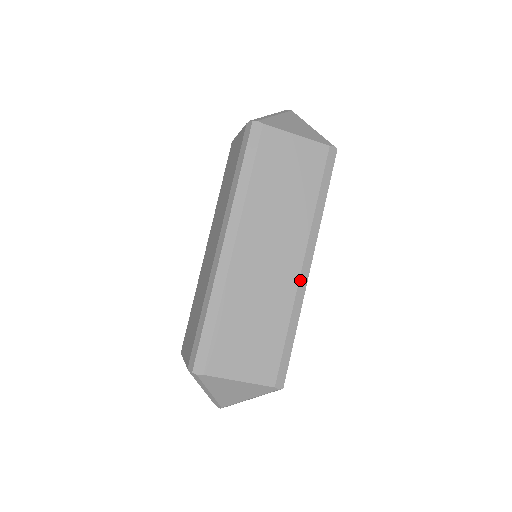
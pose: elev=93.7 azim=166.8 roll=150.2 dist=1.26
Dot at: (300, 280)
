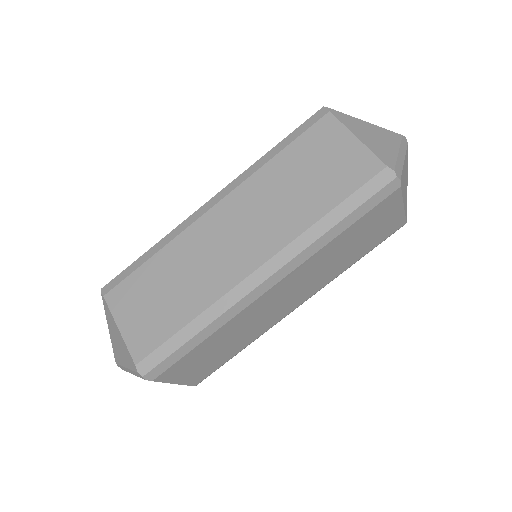
Dot at: (284, 317)
